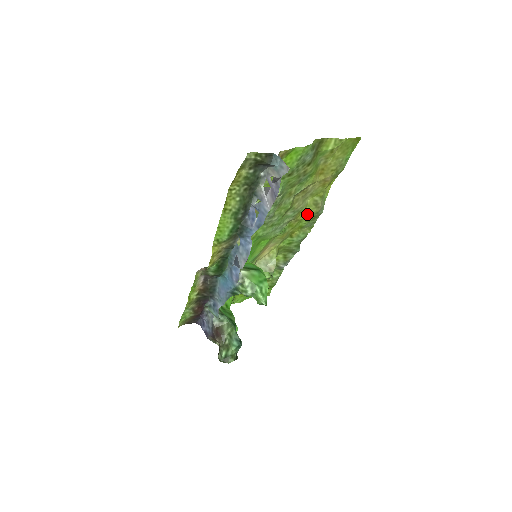
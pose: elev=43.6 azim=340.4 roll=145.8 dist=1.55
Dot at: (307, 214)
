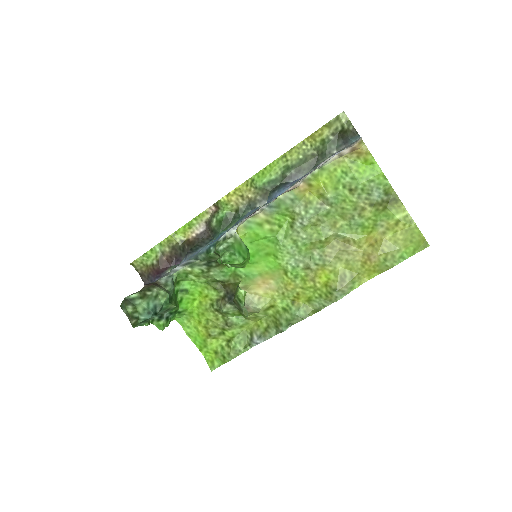
Dot at: (327, 284)
